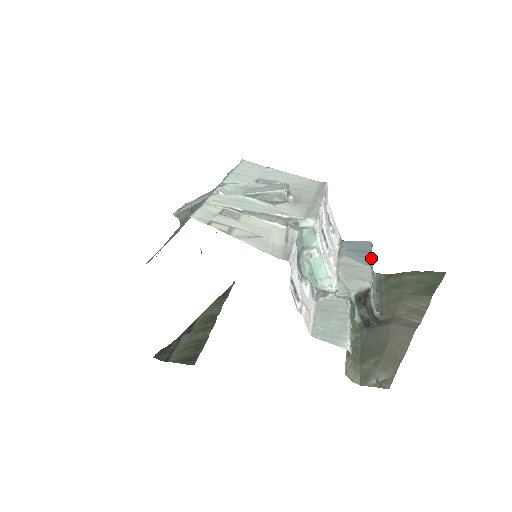
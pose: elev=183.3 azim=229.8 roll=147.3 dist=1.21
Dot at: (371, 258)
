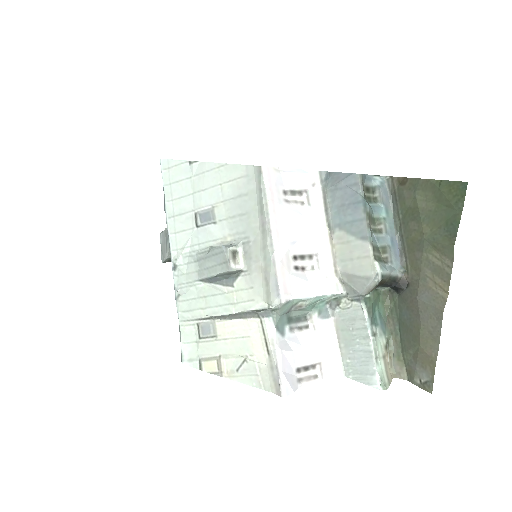
Dot at: (366, 220)
